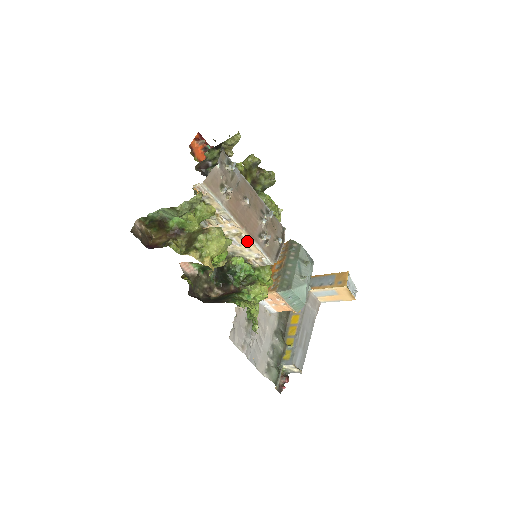
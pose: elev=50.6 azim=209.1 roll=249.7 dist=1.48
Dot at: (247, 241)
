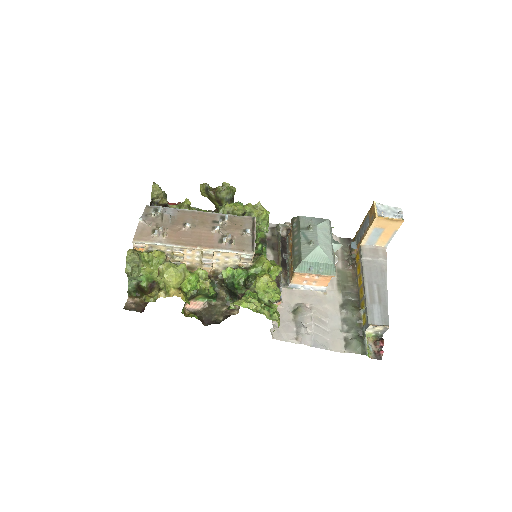
Dot at: (212, 253)
